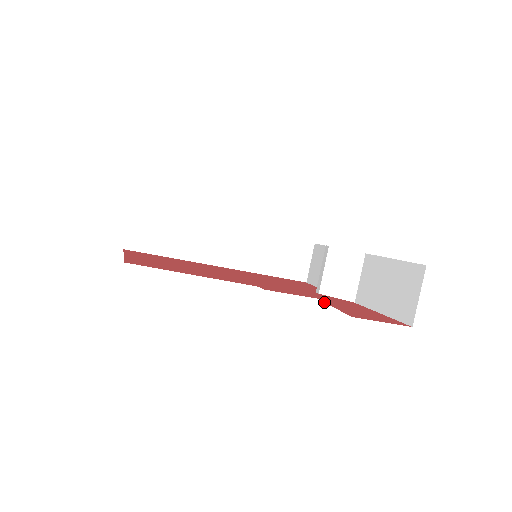
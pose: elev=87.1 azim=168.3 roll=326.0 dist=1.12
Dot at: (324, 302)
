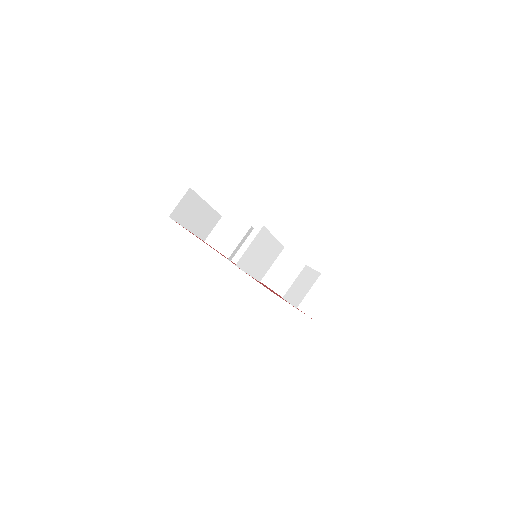
Dot at: (254, 278)
